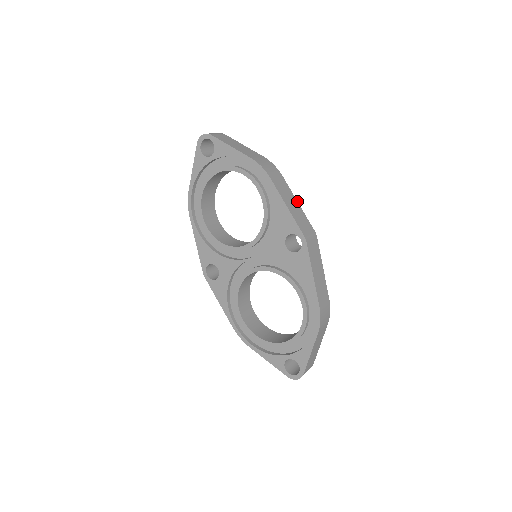
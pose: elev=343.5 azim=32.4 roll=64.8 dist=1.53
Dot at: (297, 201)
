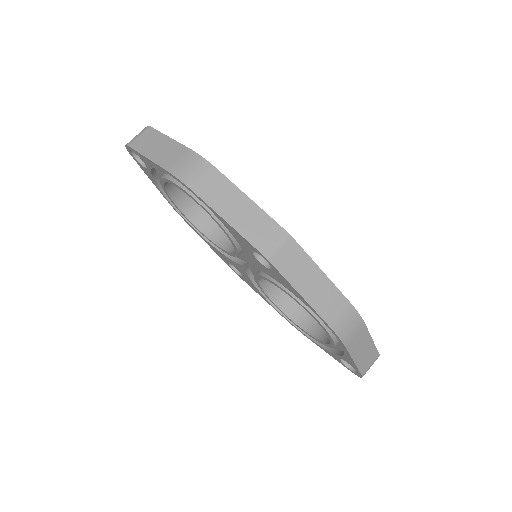
Dot at: (249, 198)
